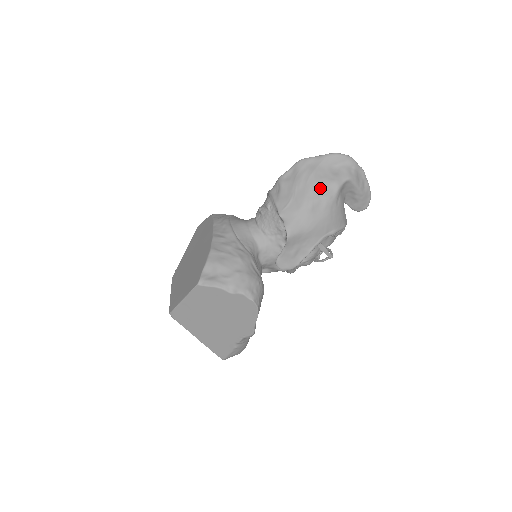
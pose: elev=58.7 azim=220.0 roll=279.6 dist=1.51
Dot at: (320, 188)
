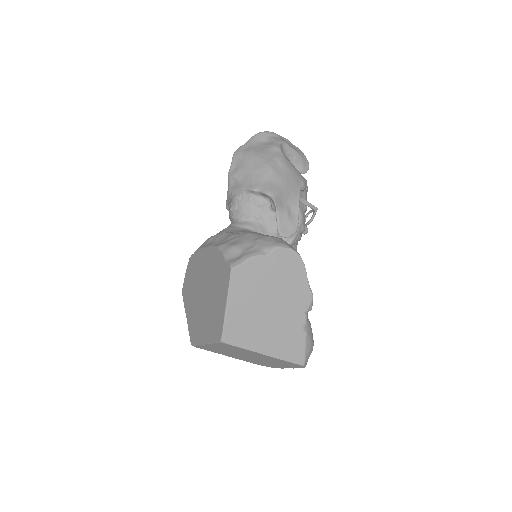
Dot at: (267, 155)
